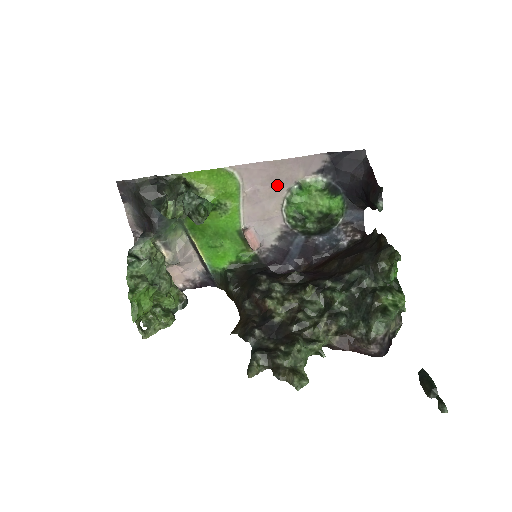
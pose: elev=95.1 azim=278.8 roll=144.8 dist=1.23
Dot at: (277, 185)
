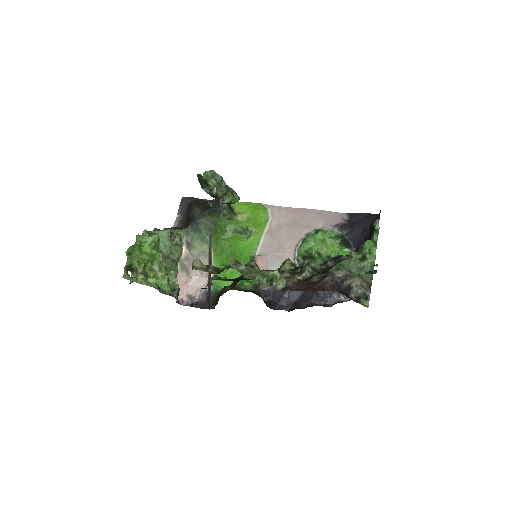
Dot at: (298, 228)
